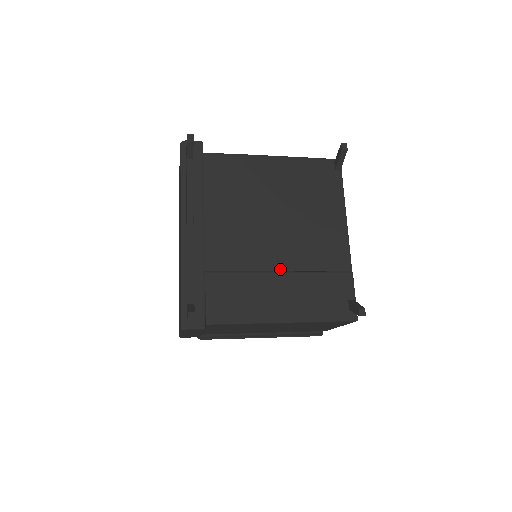
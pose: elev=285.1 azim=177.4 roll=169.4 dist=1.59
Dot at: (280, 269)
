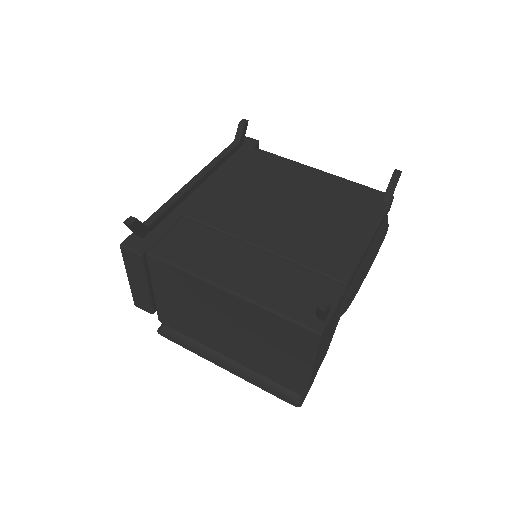
Dot at: (260, 246)
